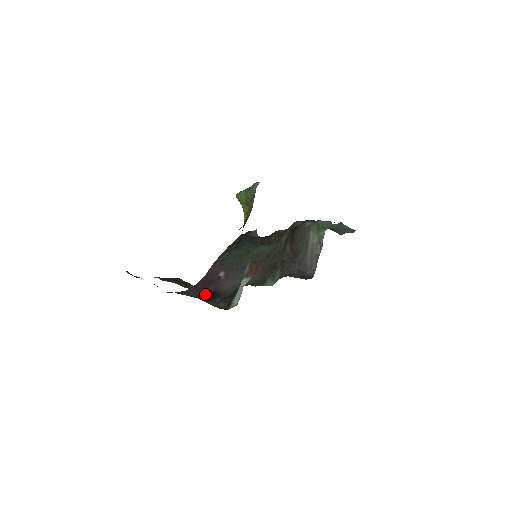
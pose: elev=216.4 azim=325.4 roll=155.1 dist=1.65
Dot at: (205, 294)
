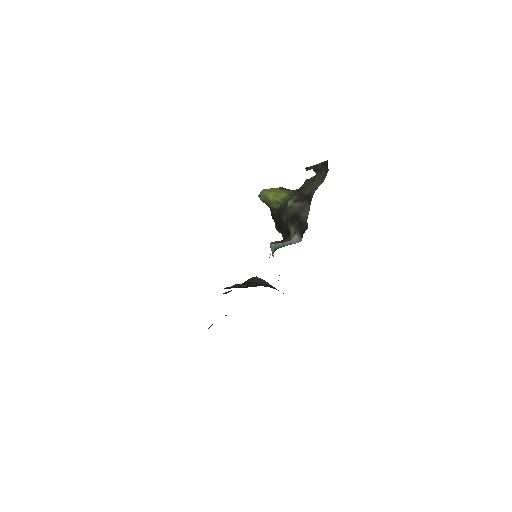
Dot at: occluded
